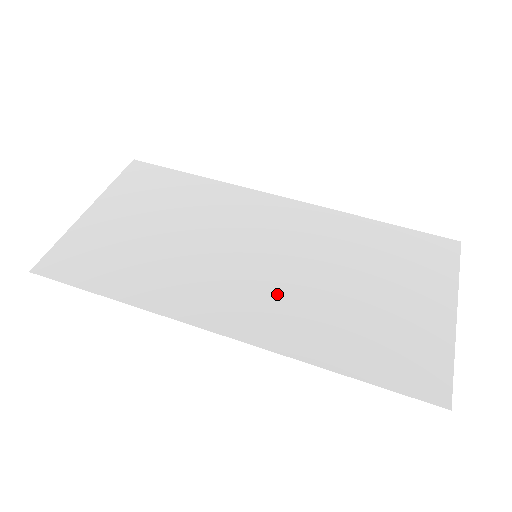
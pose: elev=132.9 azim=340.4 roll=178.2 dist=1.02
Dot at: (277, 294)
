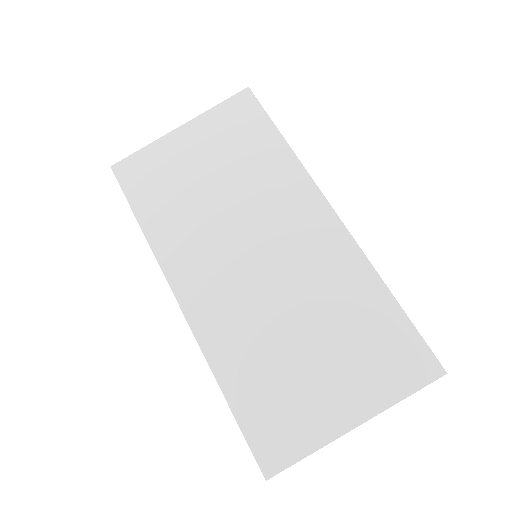
Dot at: (240, 301)
